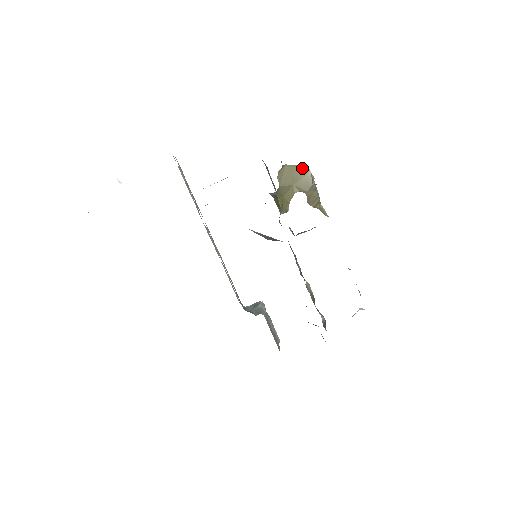
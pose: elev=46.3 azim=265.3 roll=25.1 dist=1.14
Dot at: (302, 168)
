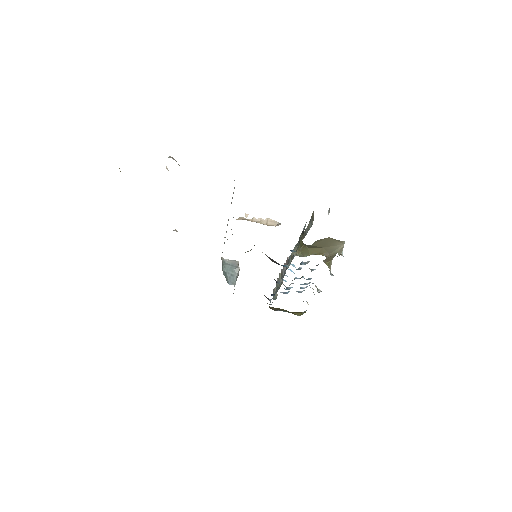
Dot at: (340, 241)
